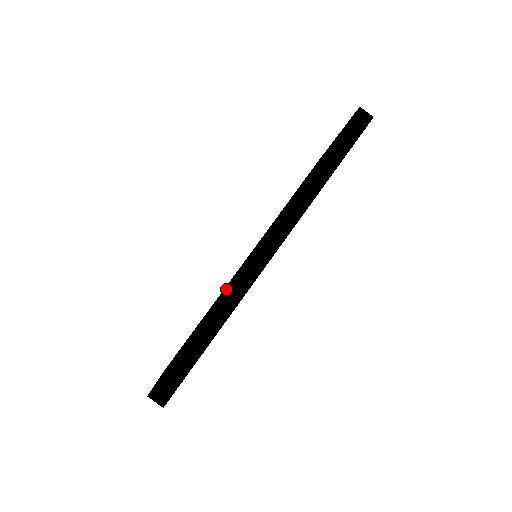
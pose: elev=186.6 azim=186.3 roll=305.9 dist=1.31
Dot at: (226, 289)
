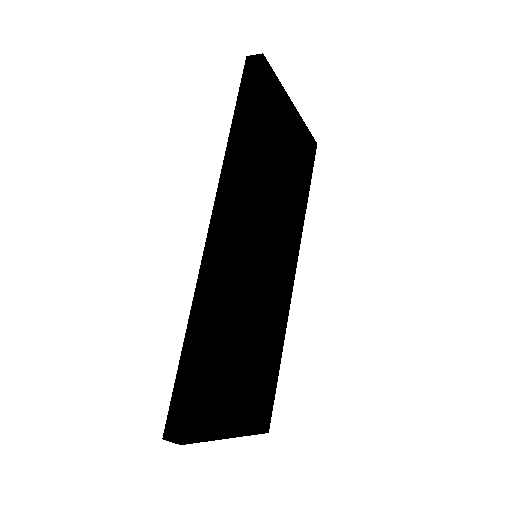
Dot at: (195, 290)
